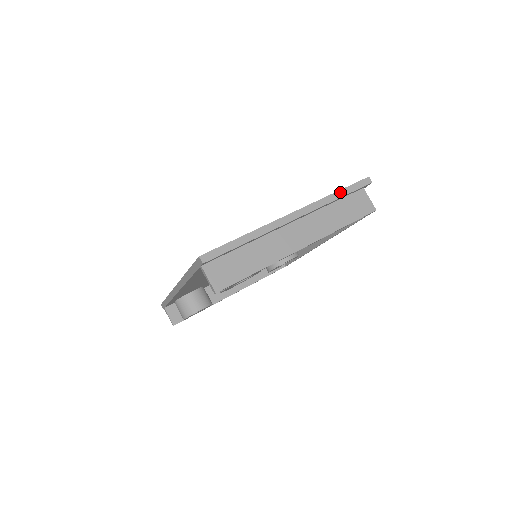
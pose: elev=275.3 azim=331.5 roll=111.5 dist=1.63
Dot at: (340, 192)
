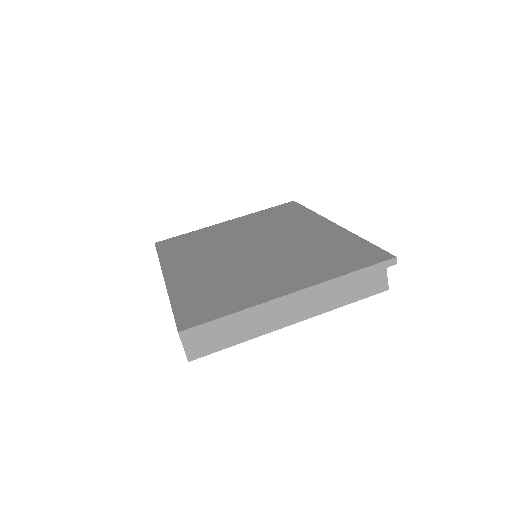
Dot at: (355, 273)
